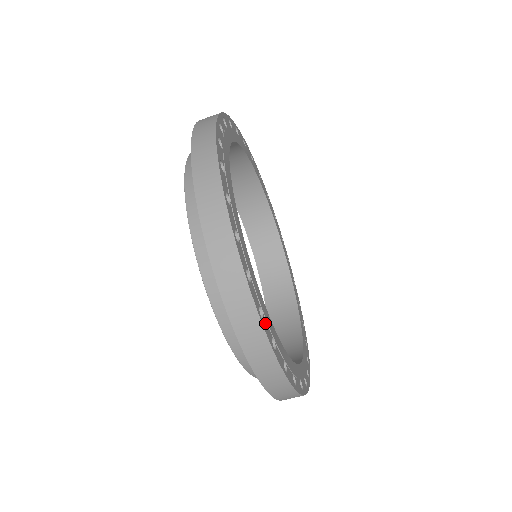
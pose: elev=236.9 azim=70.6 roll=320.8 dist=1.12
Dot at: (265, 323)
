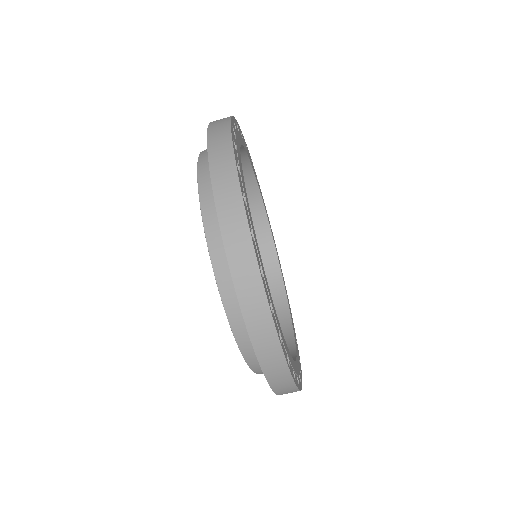
Dot at: (283, 346)
